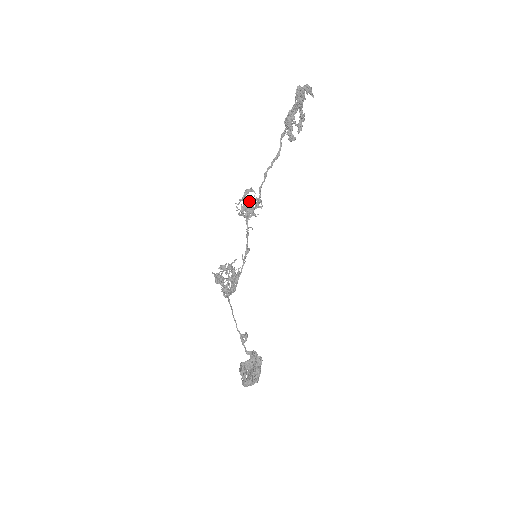
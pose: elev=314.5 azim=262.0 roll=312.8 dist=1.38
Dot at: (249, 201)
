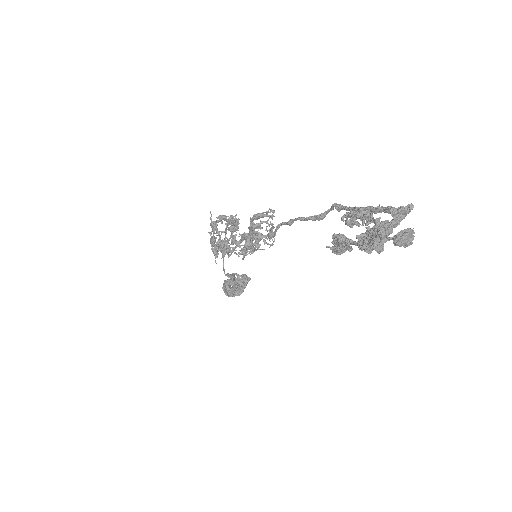
Dot at: (250, 248)
